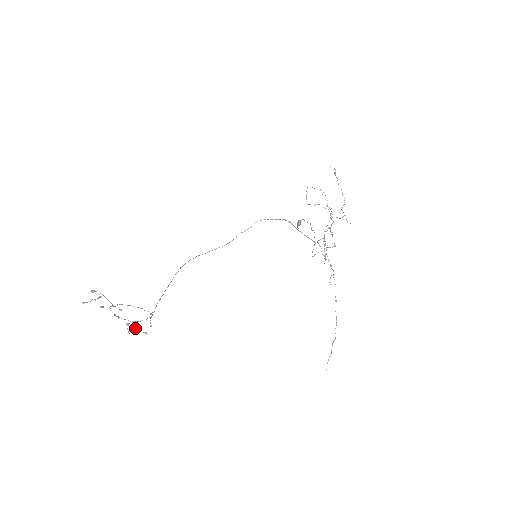
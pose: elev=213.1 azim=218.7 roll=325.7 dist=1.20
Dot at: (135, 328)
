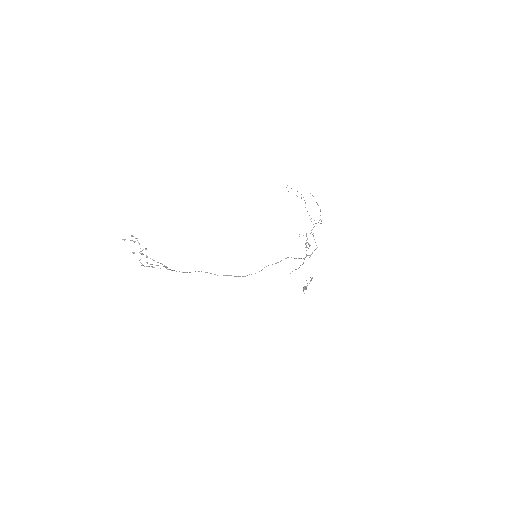
Dot at: (152, 264)
